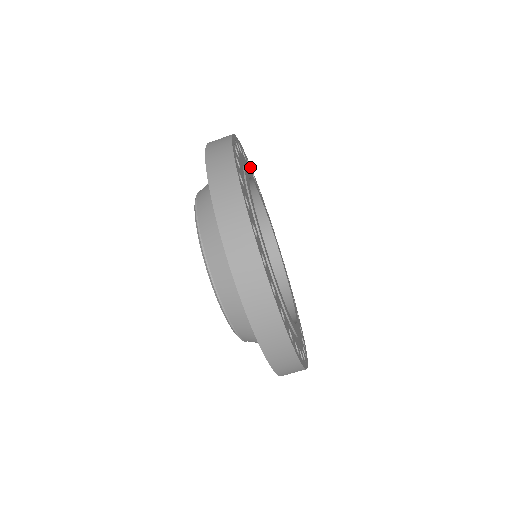
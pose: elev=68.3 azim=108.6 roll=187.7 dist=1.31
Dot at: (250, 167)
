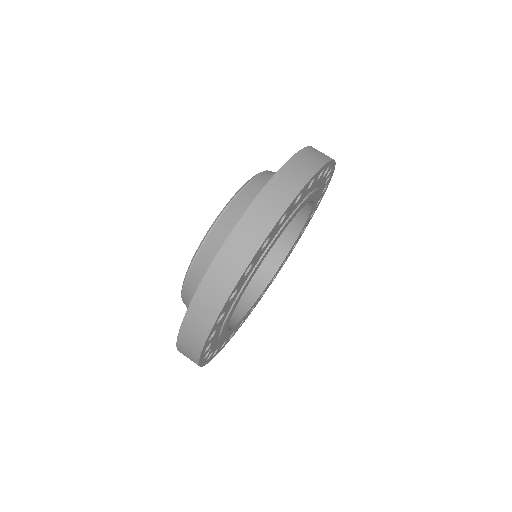
Dot at: (257, 303)
